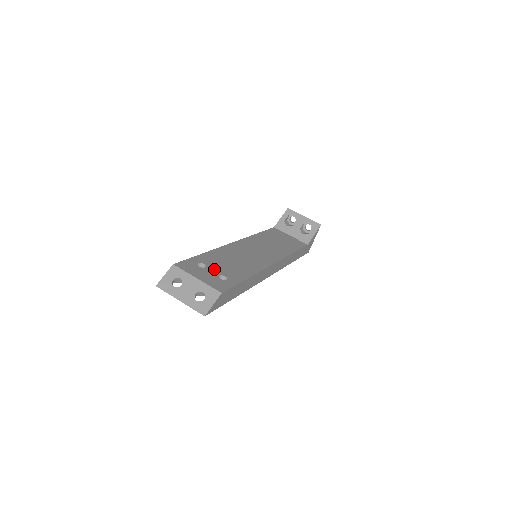
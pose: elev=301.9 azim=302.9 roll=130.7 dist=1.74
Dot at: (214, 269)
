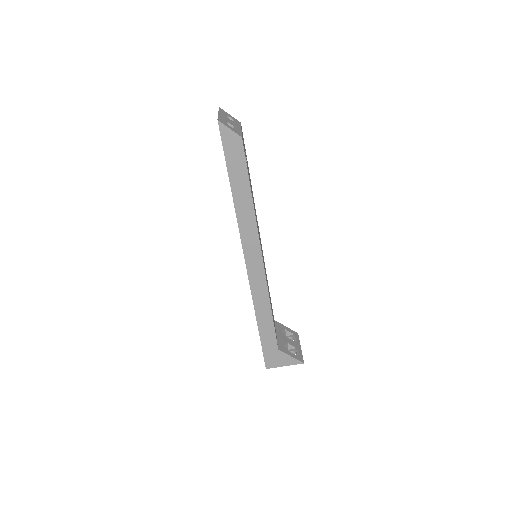
Dot at: occluded
